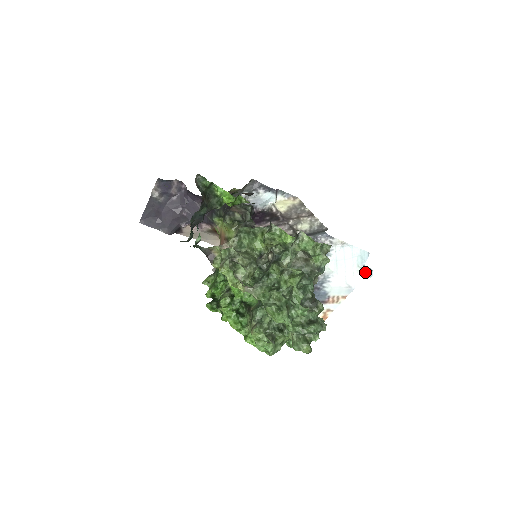
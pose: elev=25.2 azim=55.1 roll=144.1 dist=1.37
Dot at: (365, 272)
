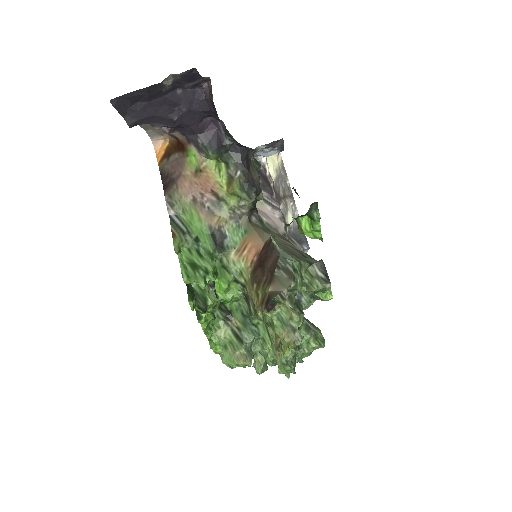
Dot at: occluded
